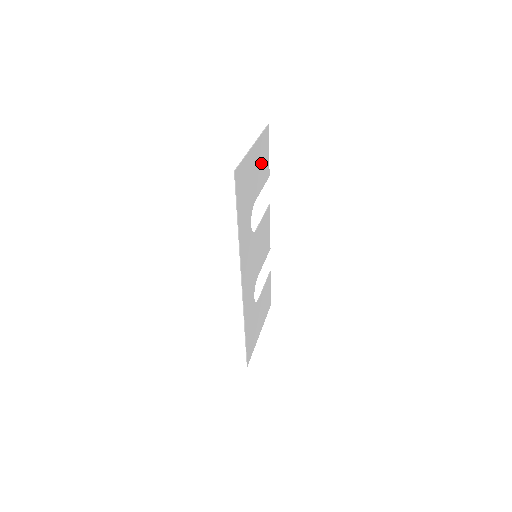
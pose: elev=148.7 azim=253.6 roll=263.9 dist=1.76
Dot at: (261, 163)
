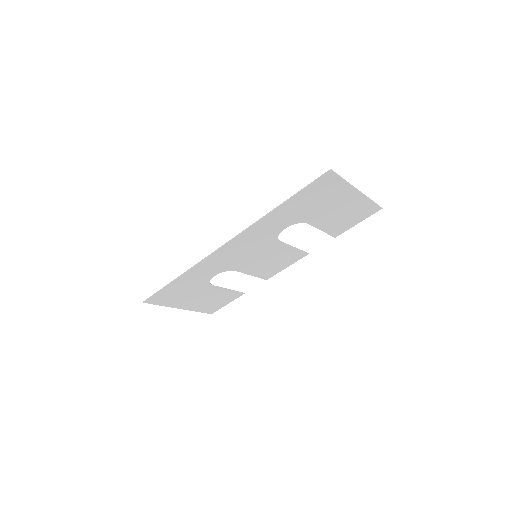
Dot at: (345, 215)
